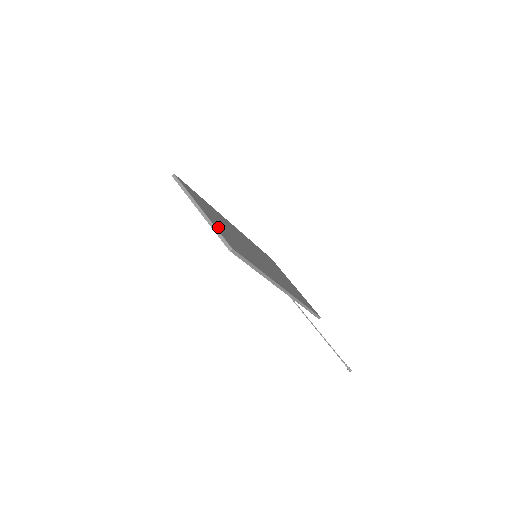
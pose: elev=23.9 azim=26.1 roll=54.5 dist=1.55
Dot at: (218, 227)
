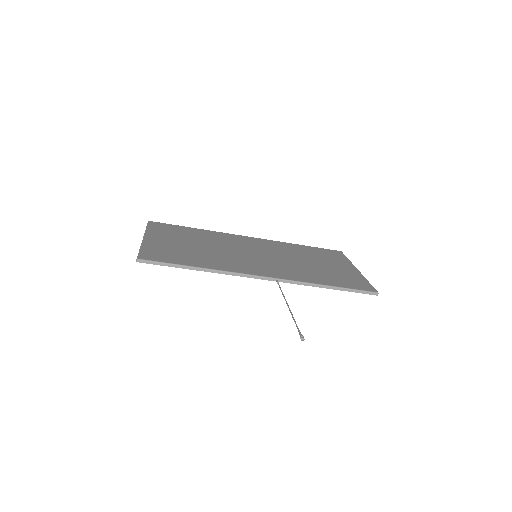
Dot at: (153, 246)
